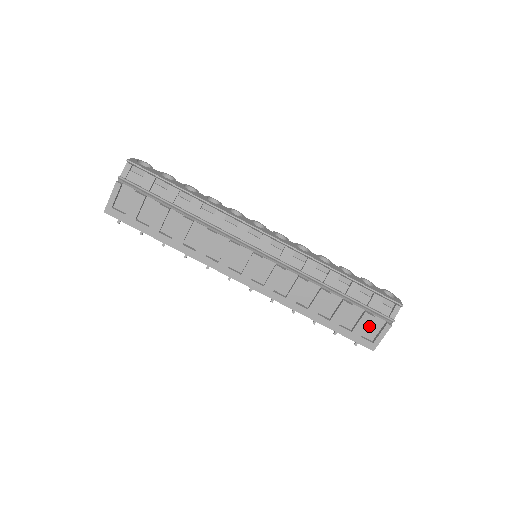
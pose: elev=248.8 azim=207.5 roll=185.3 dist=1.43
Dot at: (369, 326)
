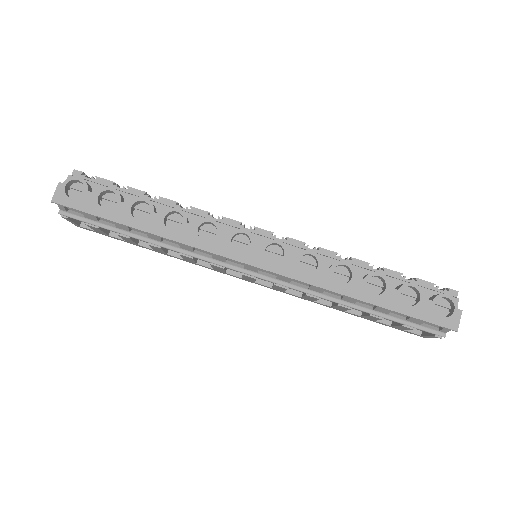
Dot at: occluded
